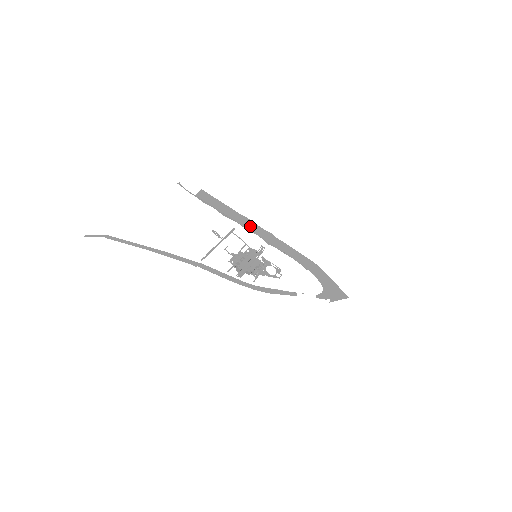
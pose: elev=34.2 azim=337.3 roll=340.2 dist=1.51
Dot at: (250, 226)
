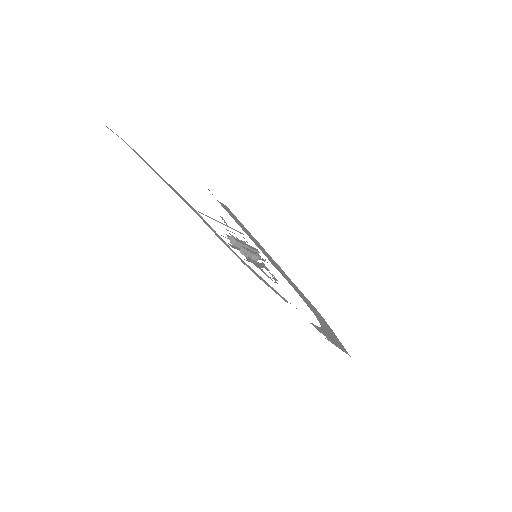
Dot at: (259, 246)
